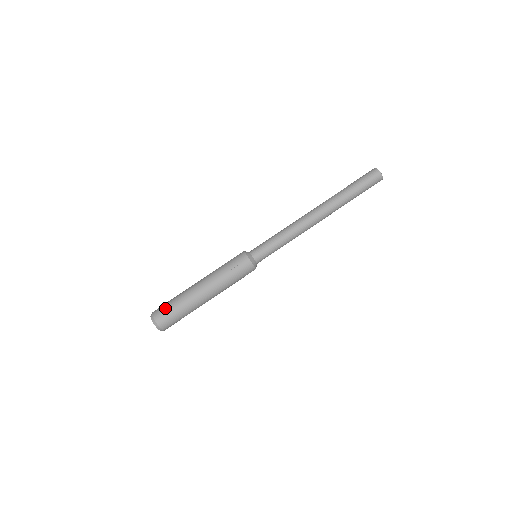
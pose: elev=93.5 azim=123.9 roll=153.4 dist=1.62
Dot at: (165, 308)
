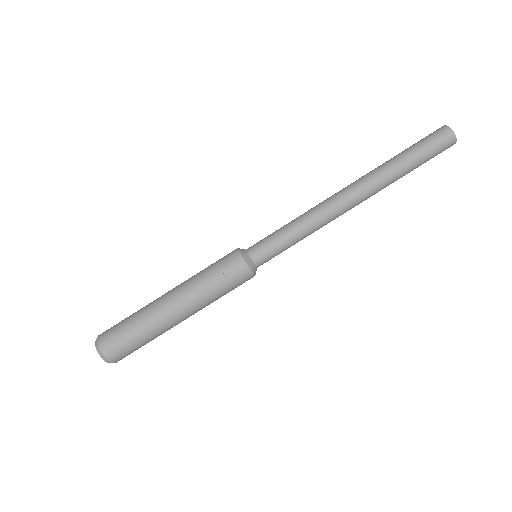
Dot at: (117, 335)
